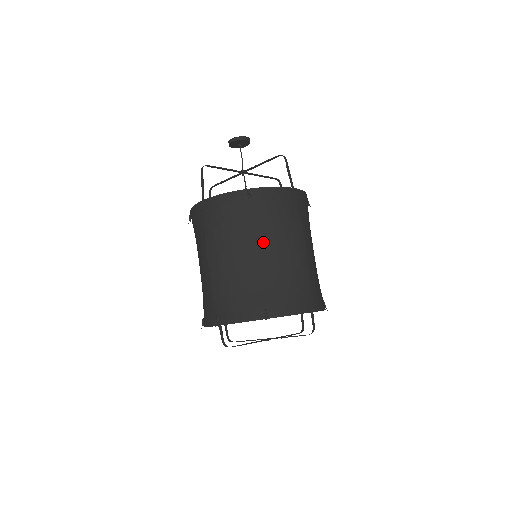
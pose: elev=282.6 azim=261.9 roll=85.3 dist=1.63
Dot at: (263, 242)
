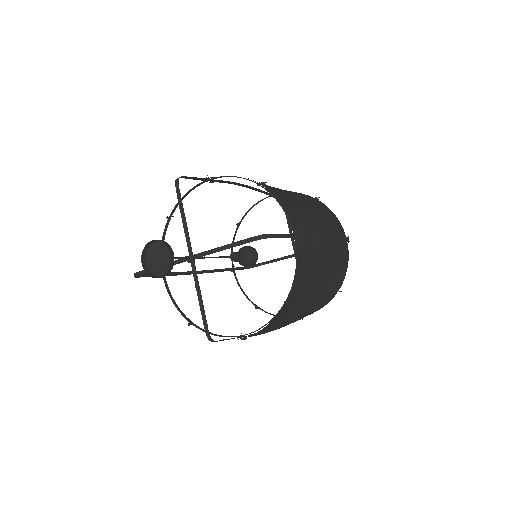
Dot at: (312, 287)
